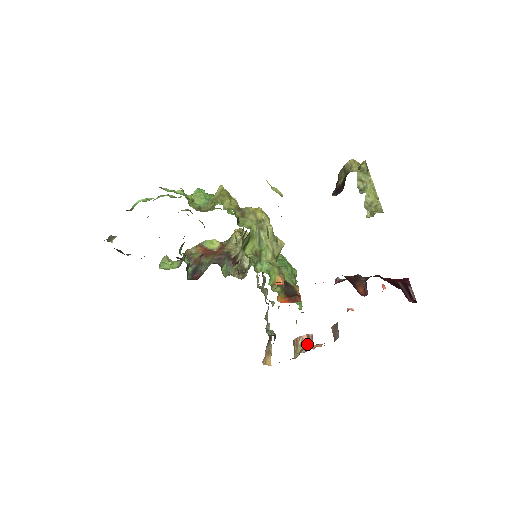
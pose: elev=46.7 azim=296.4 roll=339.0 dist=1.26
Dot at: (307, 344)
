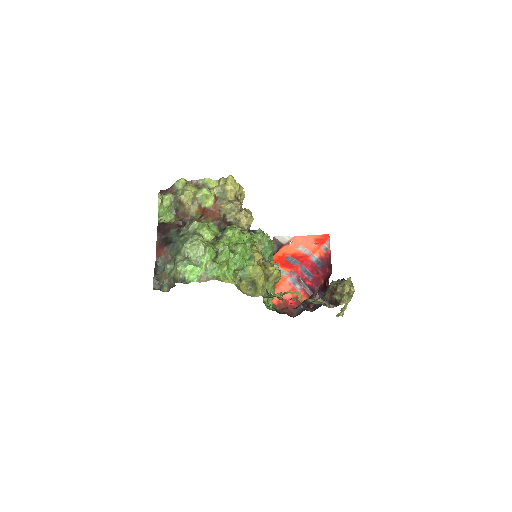
Dot at: occluded
